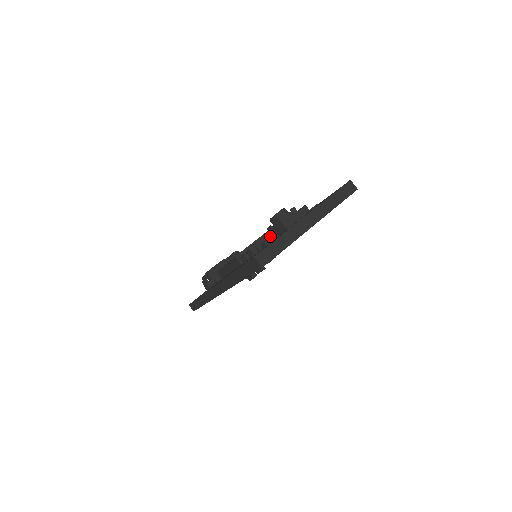
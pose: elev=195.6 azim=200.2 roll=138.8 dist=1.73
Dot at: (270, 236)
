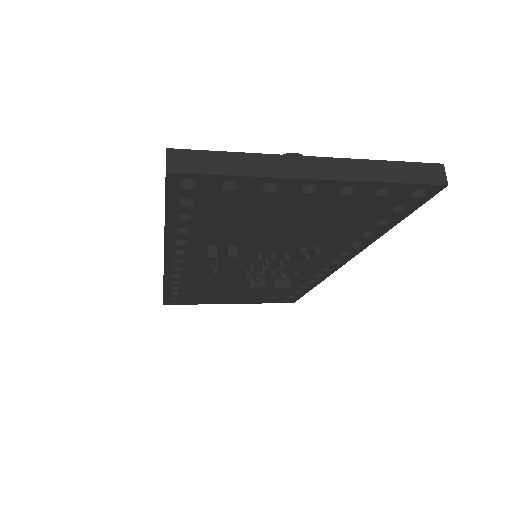
Dot at: occluded
